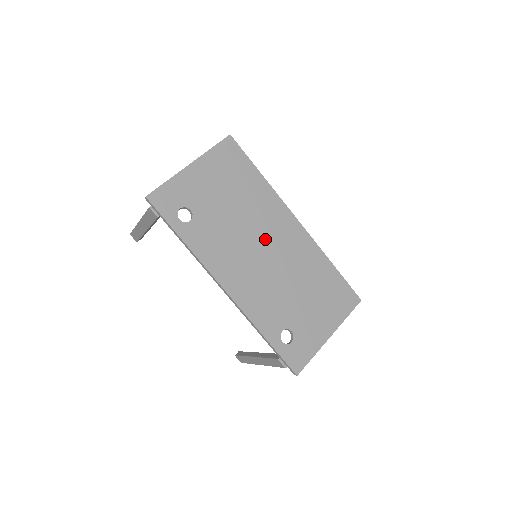
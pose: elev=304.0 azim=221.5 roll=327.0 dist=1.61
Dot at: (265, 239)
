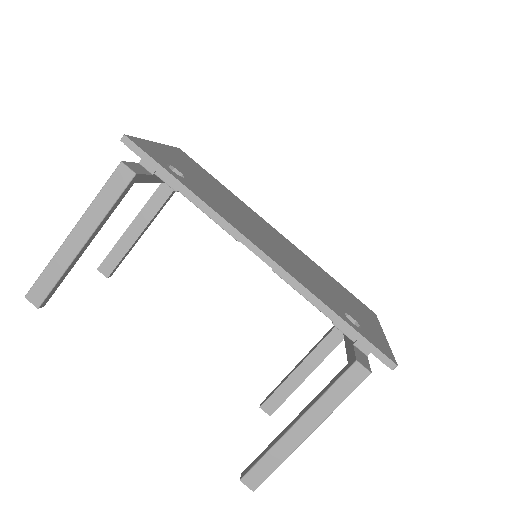
Dot at: (263, 230)
